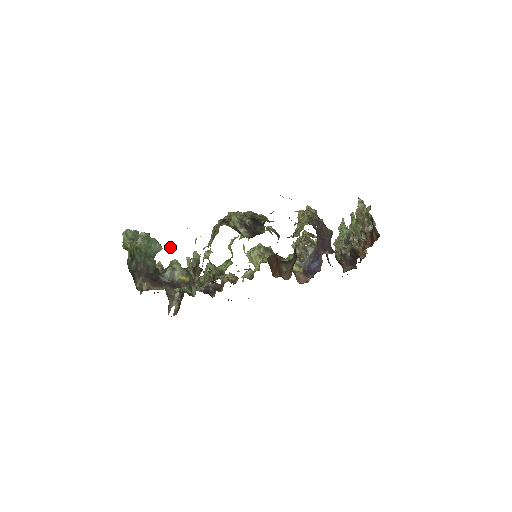
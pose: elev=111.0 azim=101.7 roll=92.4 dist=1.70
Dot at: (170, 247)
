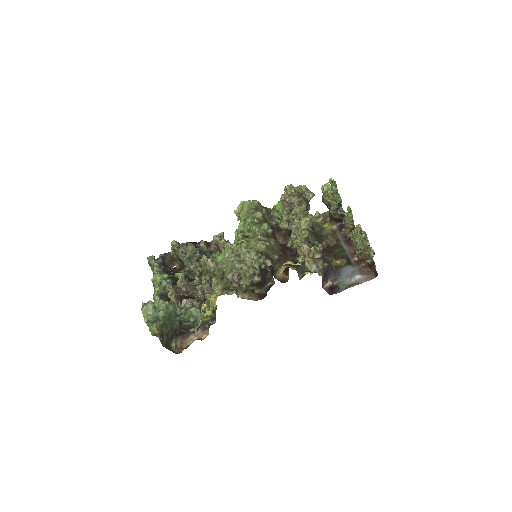
Dot at: (195, 325)
